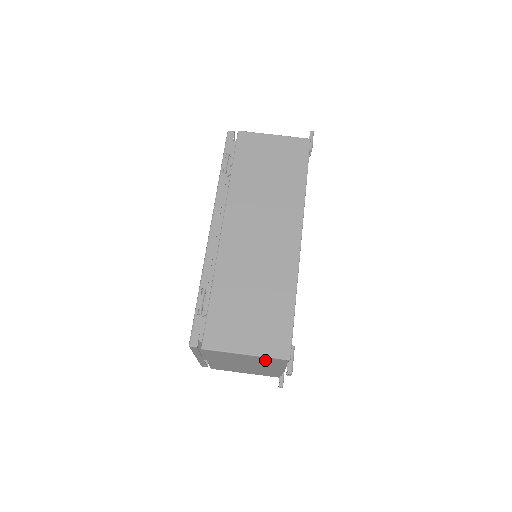
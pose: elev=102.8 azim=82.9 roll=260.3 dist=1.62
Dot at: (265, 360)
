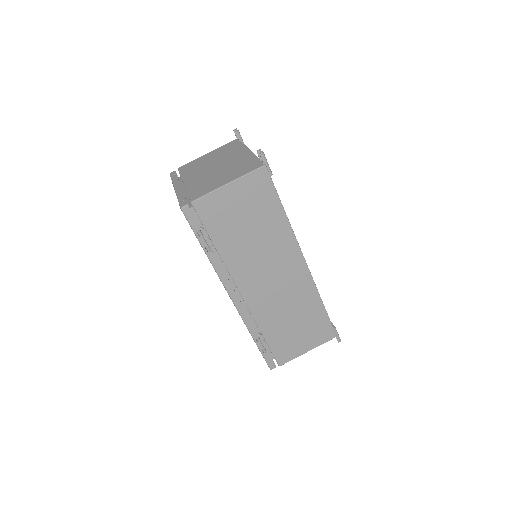
Dot at: occluded
